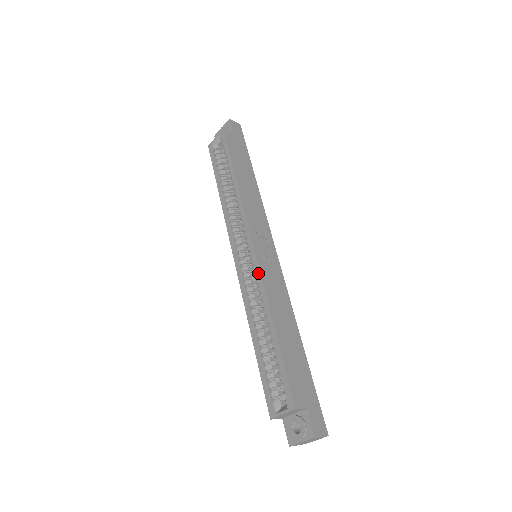
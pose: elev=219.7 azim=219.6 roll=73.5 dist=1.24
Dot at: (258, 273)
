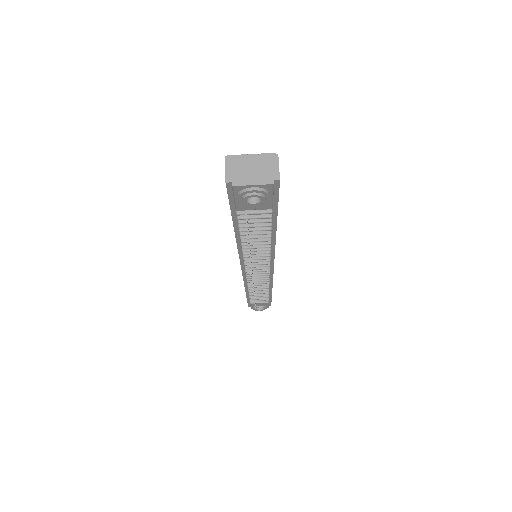
Dot at: occluded
